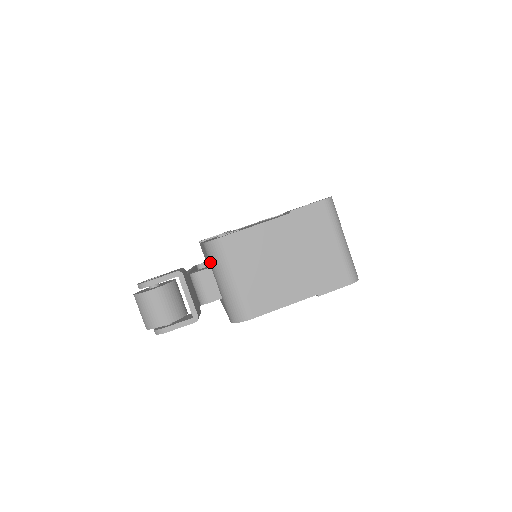
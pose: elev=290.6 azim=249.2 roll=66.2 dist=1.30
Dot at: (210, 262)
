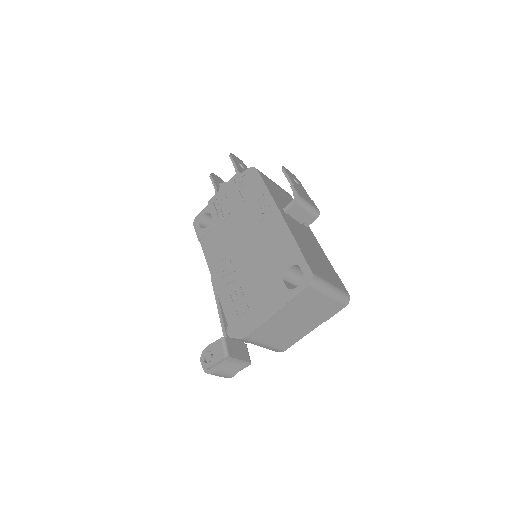
Dot at: occluded
